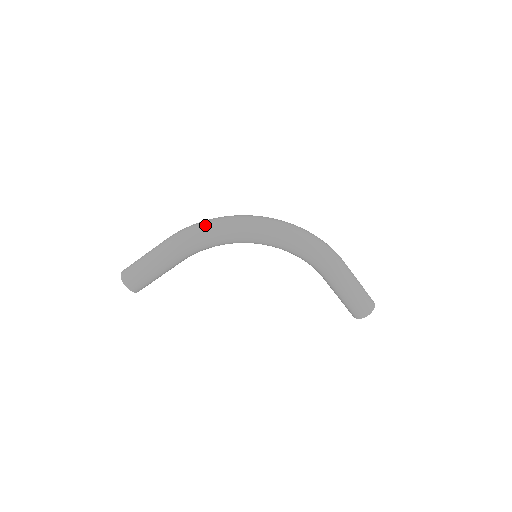
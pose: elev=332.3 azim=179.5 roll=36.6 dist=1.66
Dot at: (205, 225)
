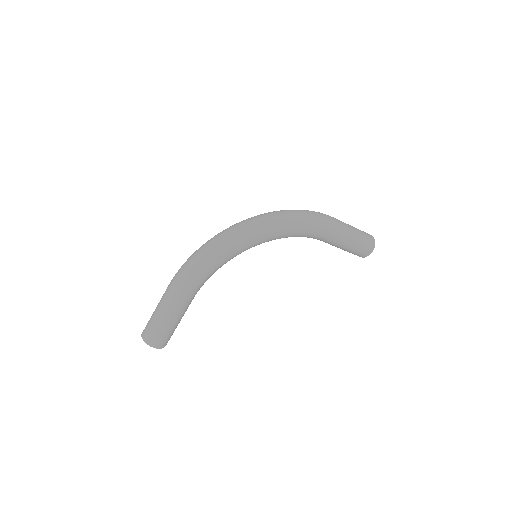
Dot at: (200, 257)
